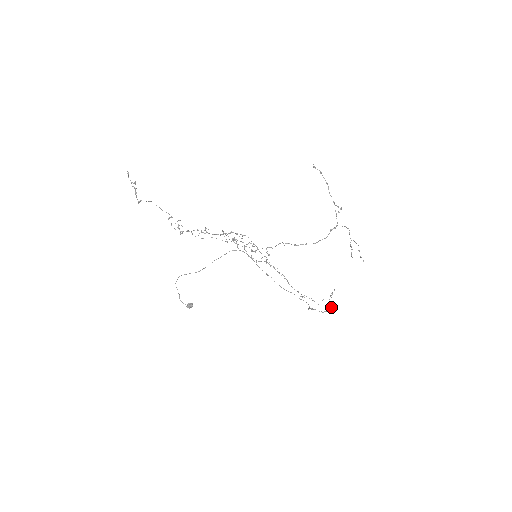
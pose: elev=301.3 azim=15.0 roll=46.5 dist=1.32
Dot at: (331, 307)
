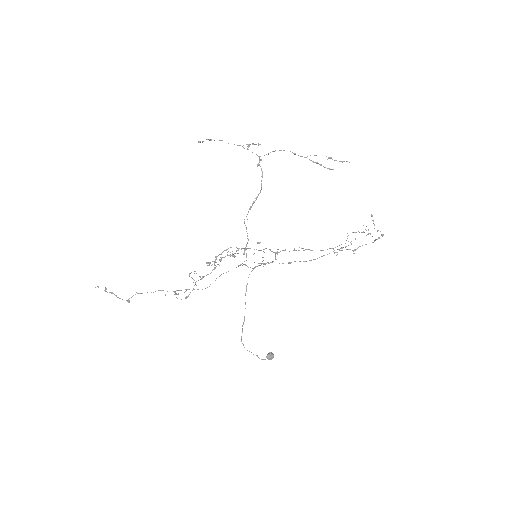
Dot at: (380, 231)
